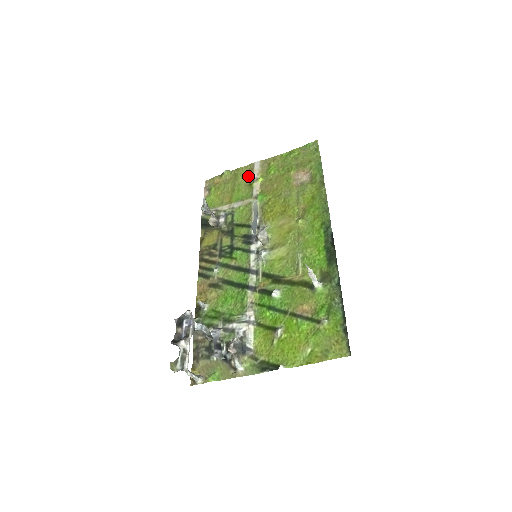
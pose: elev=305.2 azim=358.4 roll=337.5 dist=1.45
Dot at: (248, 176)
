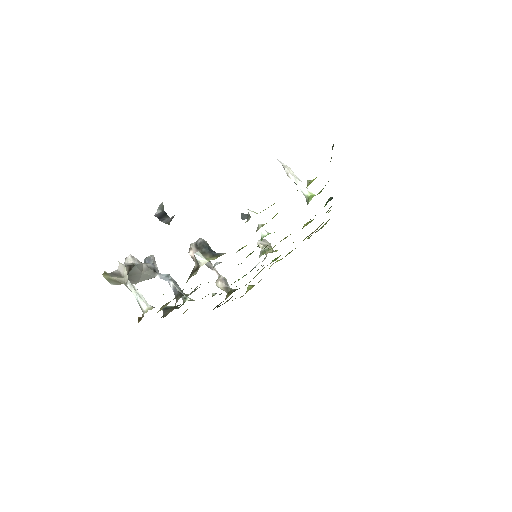
Dot at: occluded
